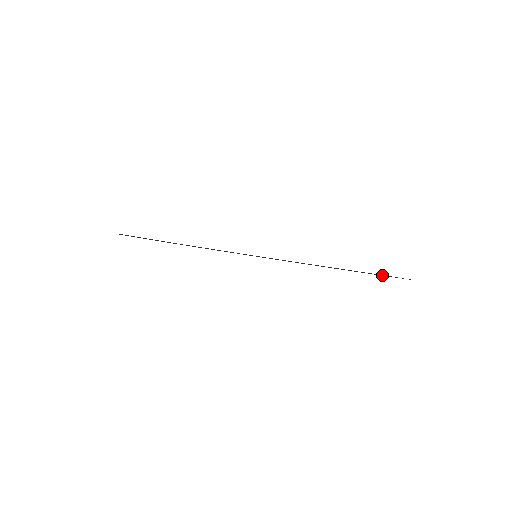
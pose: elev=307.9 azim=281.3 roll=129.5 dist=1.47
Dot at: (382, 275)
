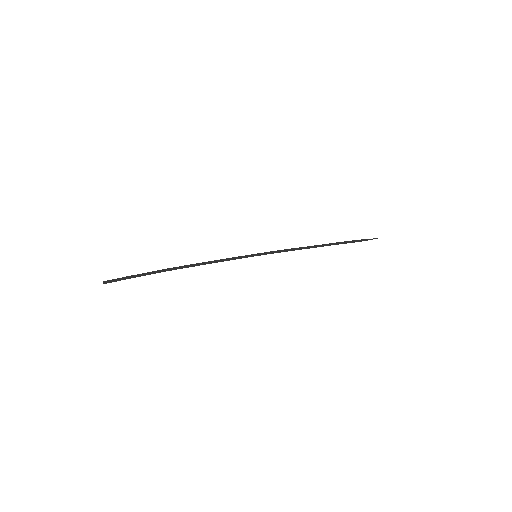
Dot at: (356, 241)
